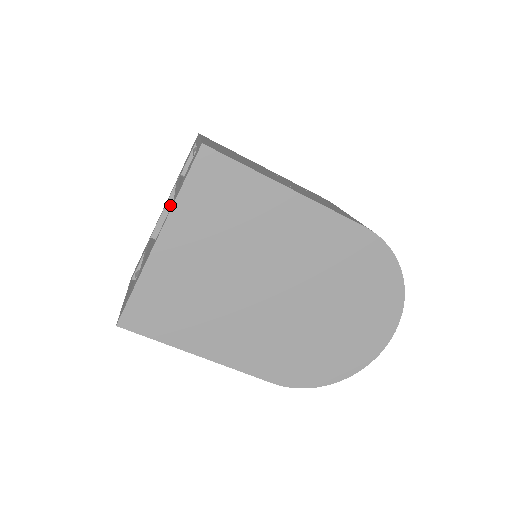
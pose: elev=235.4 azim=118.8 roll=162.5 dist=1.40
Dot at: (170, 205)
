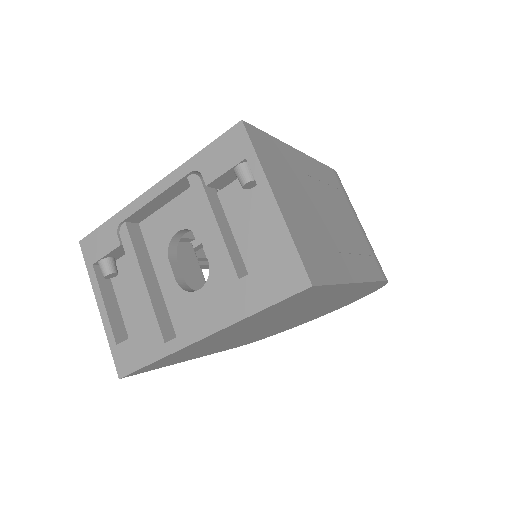
Dot at: (165, 194)
